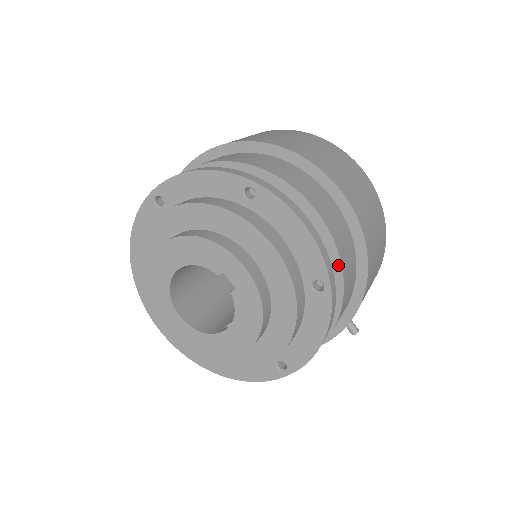
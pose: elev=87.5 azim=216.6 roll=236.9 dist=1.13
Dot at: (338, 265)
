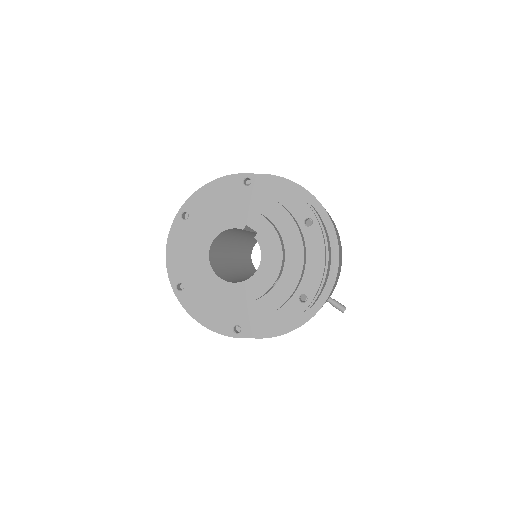
Dot at: occluded
